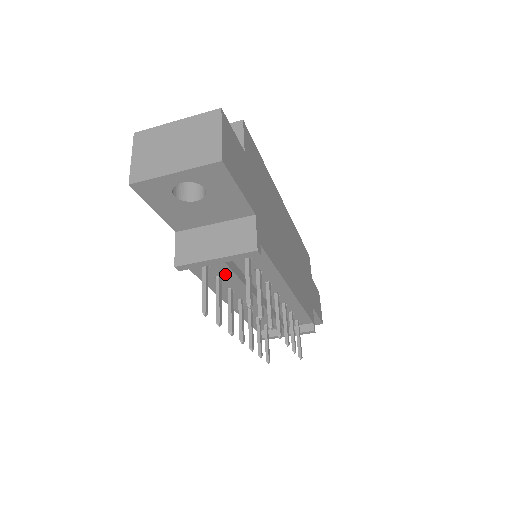
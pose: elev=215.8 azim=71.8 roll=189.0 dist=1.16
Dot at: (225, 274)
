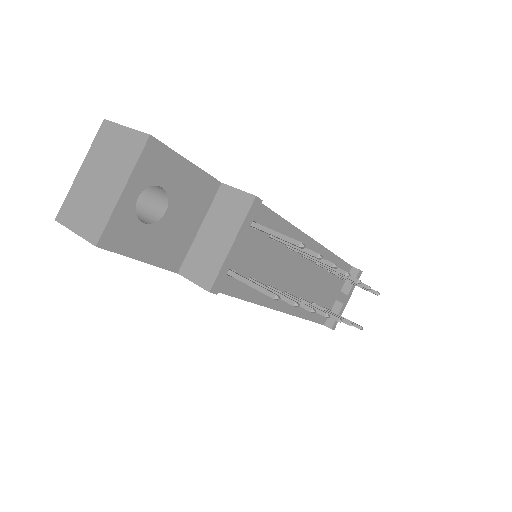
Dot at: (253, 259)
